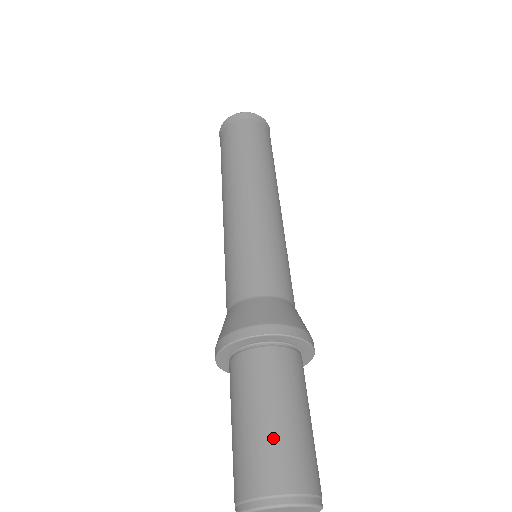
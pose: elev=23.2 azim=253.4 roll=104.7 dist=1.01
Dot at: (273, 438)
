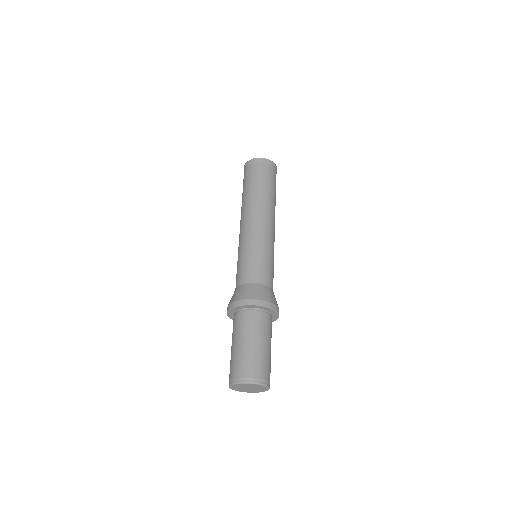
Dot at: (235, 355)
